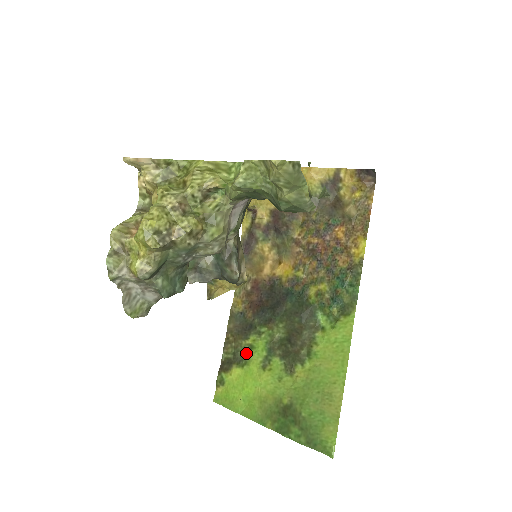
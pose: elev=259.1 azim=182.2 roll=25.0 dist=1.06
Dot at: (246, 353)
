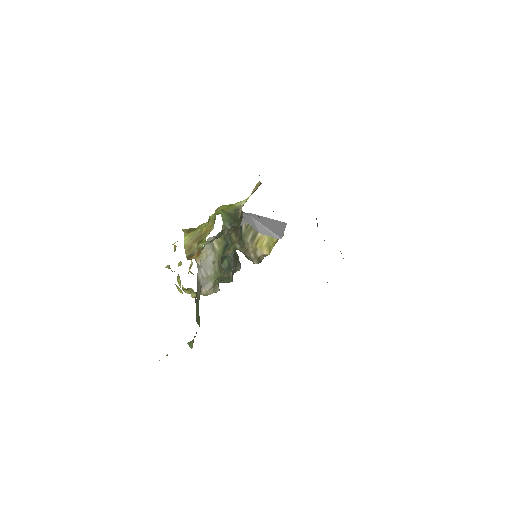
Dot at: occluded
